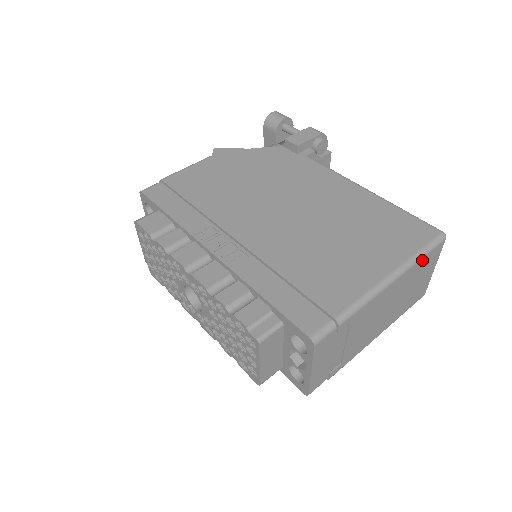
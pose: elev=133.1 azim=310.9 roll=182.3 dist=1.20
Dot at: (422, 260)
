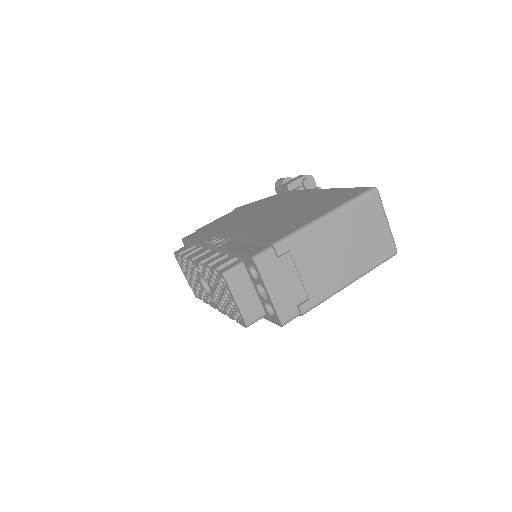
Dot at: (355, 207)
